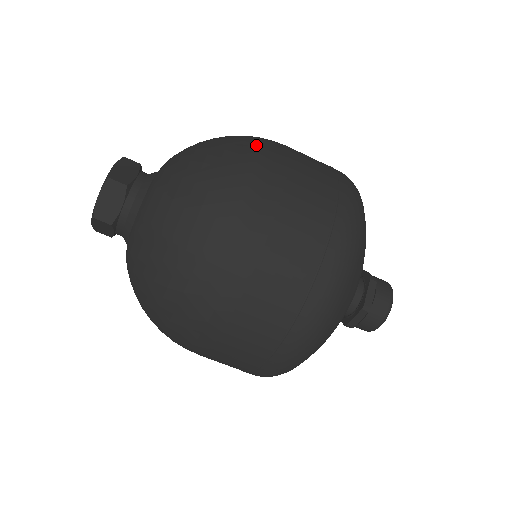
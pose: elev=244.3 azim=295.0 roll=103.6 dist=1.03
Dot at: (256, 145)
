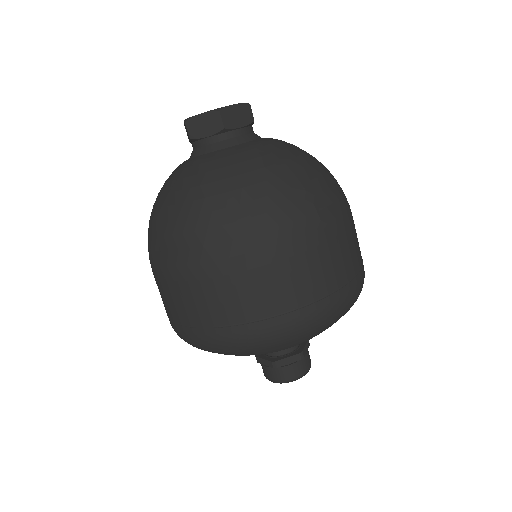
Dot at: occluded
